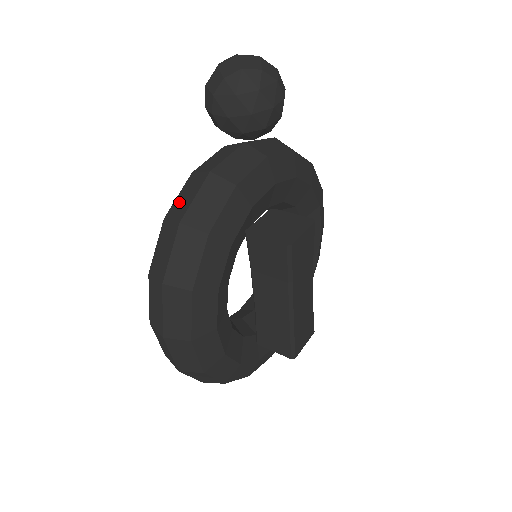
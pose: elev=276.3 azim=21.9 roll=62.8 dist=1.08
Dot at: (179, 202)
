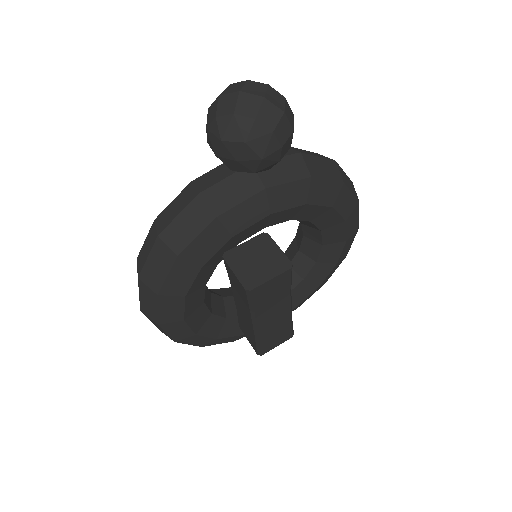
Dot at: (169, 210)
